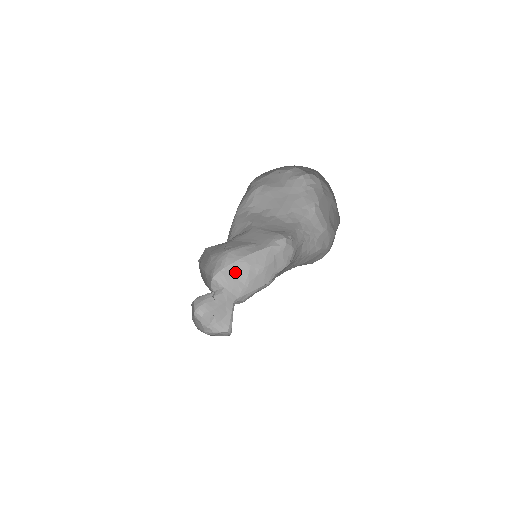
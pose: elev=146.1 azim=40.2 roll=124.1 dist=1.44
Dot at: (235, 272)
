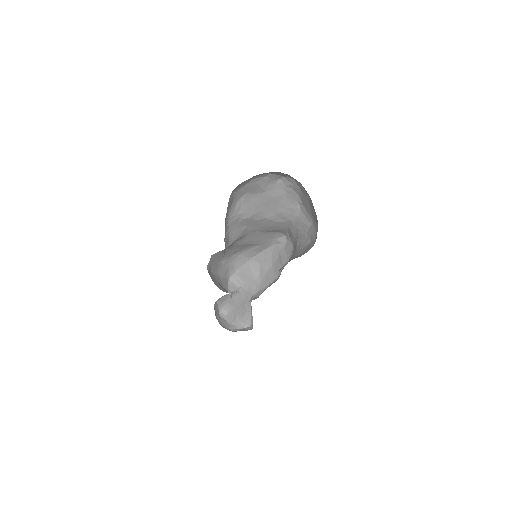
Dot at: (248, 272)
